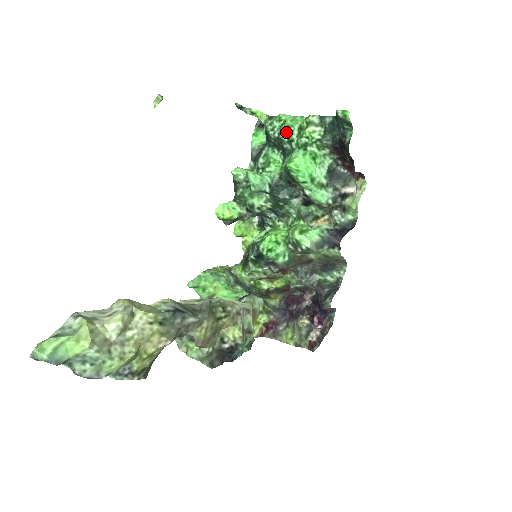
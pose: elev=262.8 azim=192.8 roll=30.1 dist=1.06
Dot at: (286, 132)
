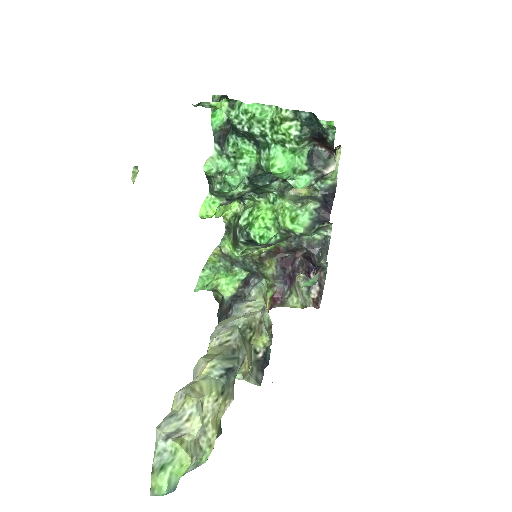
Dot at: (257, 127)
